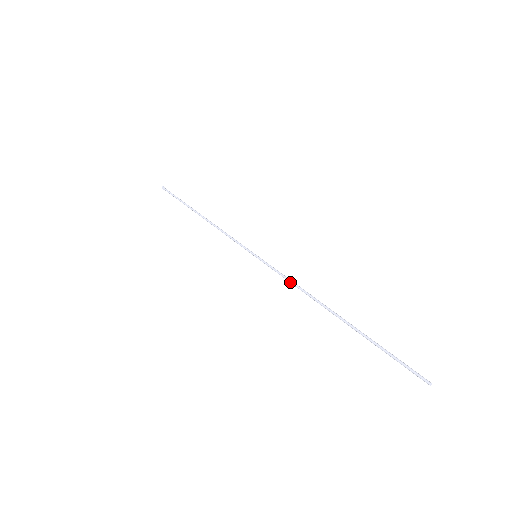
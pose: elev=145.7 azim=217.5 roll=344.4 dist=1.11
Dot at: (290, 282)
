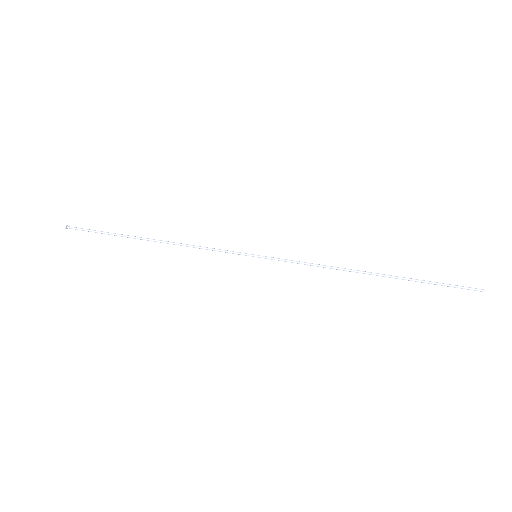
Dot at: (312, 265)
